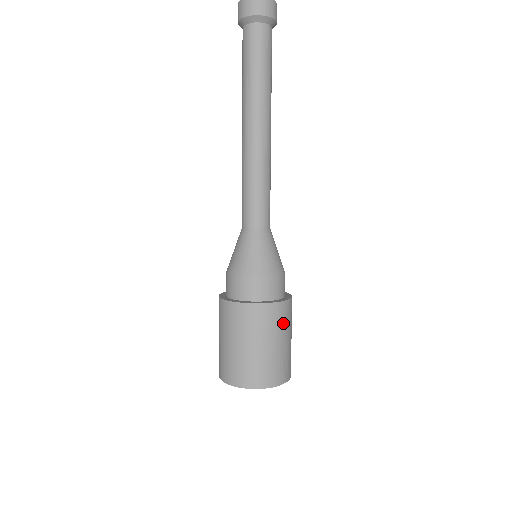
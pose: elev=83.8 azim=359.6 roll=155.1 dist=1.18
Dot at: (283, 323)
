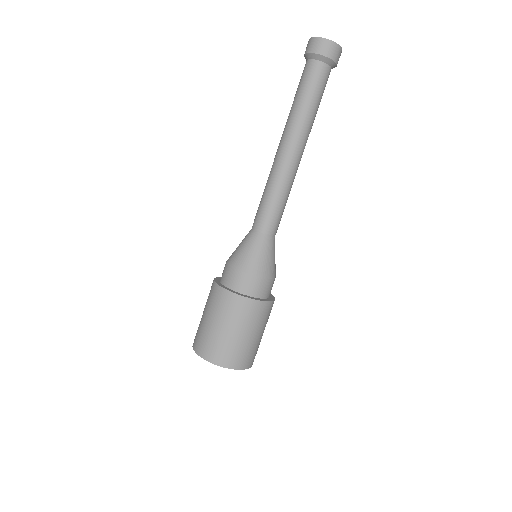
Dot at: occluded
